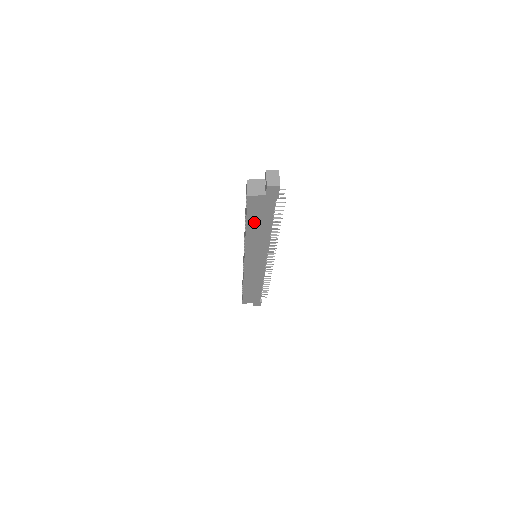
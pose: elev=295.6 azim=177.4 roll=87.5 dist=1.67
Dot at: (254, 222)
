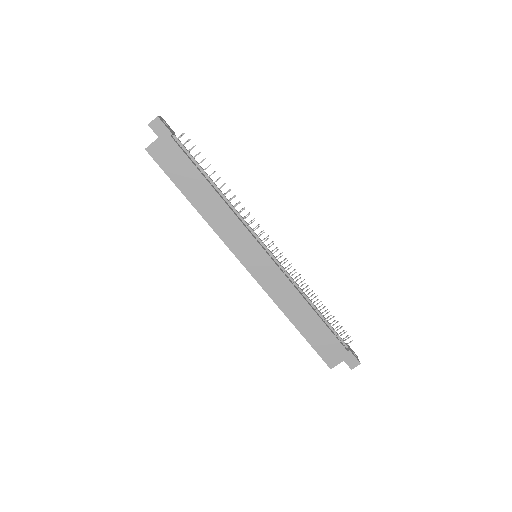
Dot at: (186, 185)
